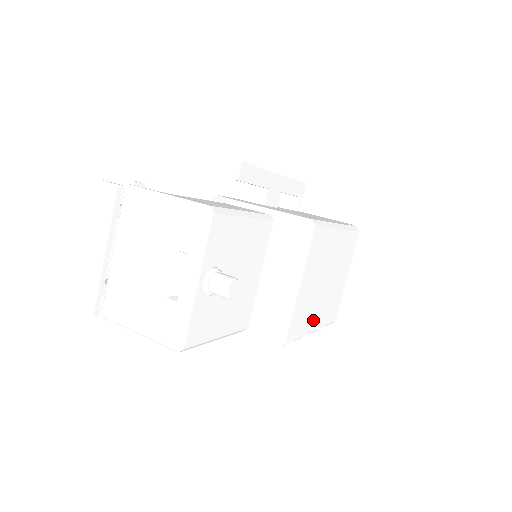
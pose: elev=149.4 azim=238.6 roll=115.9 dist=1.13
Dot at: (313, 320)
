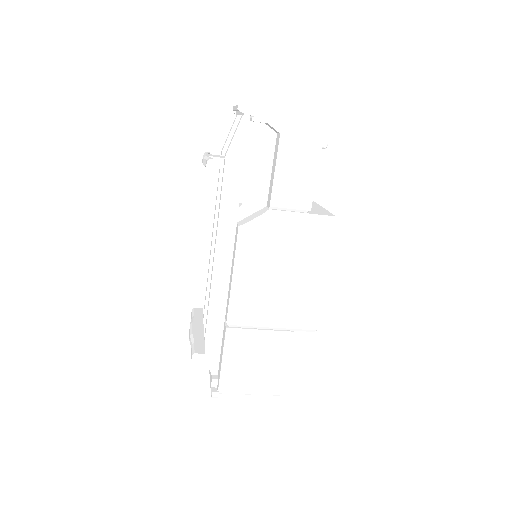
Dot at: occluded
